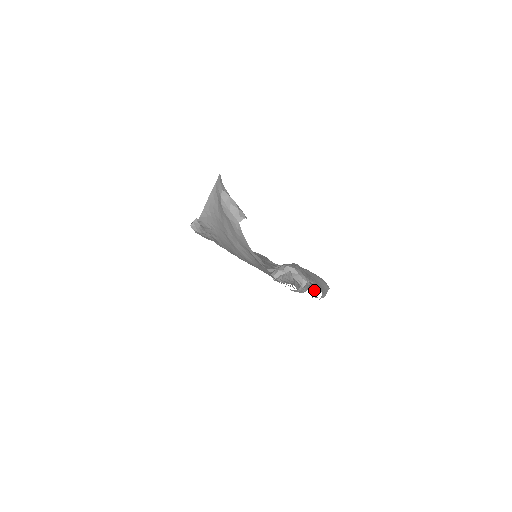
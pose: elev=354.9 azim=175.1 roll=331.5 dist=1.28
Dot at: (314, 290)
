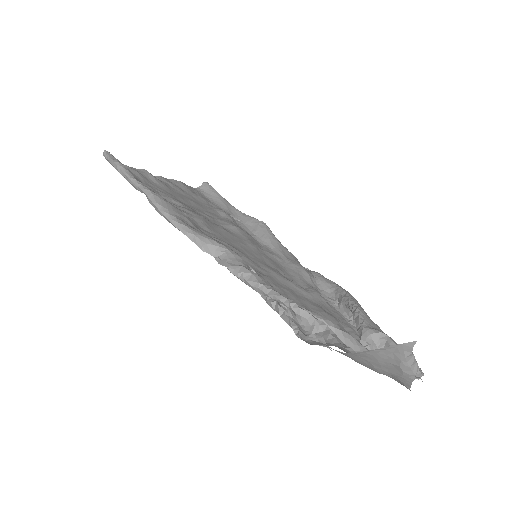
Dot at: occluded
